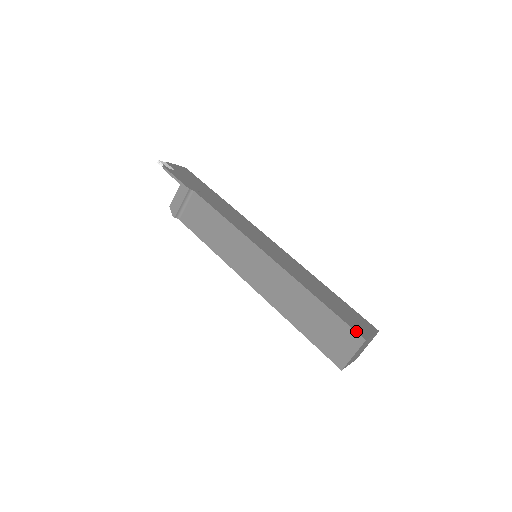
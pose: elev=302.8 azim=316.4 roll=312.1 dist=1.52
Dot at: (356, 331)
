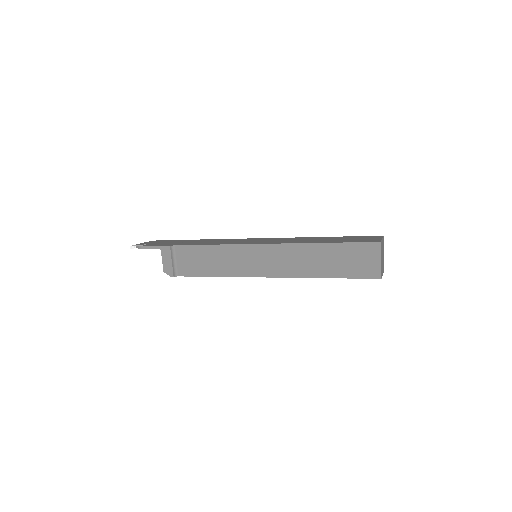
Dot at: (369, 242)
